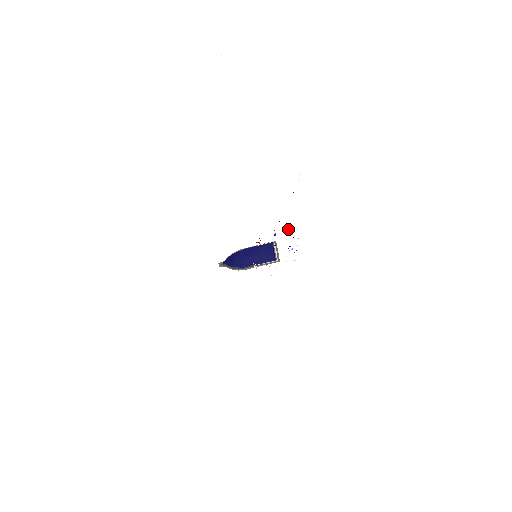
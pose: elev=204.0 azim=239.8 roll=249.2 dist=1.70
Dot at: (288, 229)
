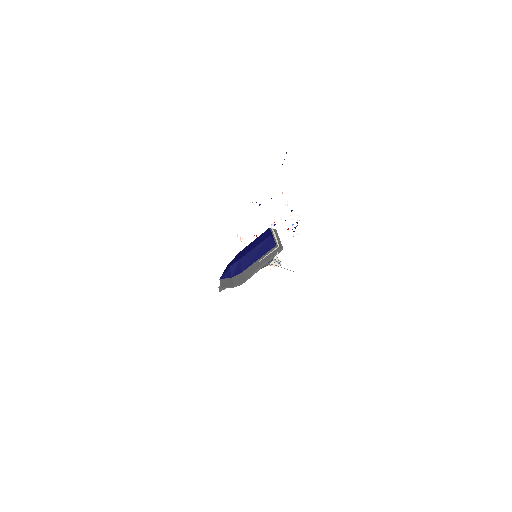
Dot at: occluded
